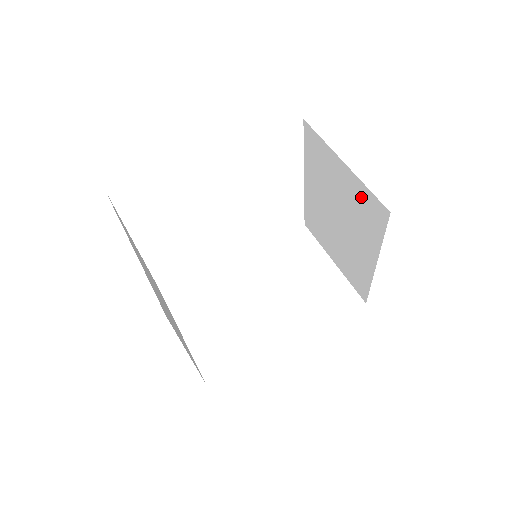
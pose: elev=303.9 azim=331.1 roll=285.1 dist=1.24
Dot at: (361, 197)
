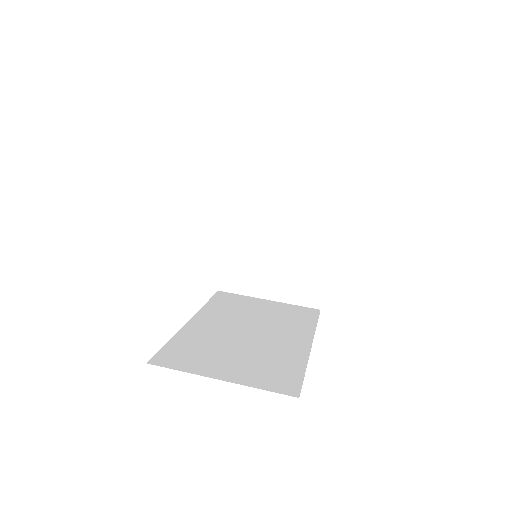
Dot at: (307, 180)
